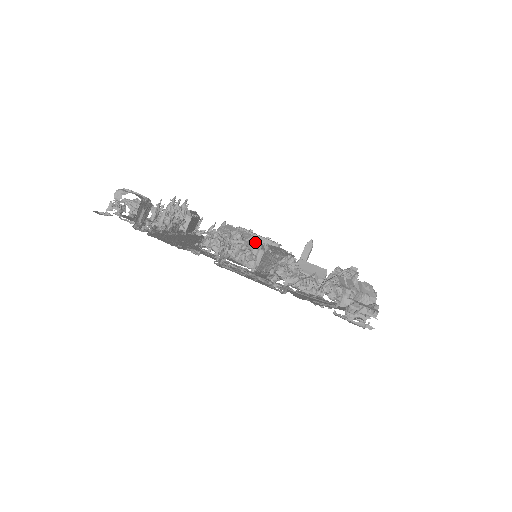
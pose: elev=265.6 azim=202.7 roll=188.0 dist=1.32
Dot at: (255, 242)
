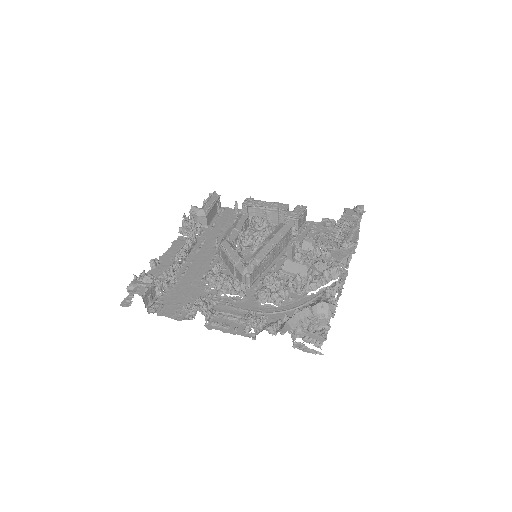
Dot at: (242, 266)
